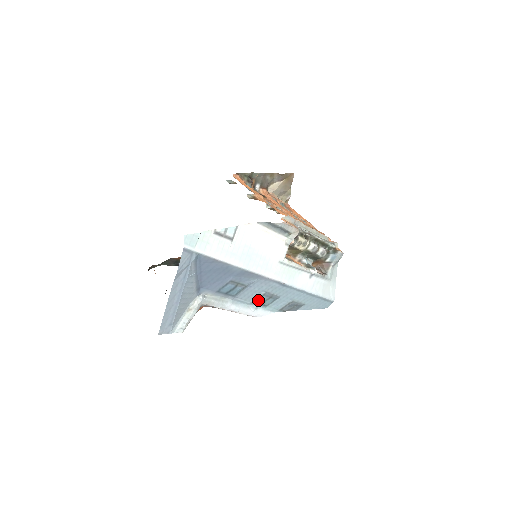
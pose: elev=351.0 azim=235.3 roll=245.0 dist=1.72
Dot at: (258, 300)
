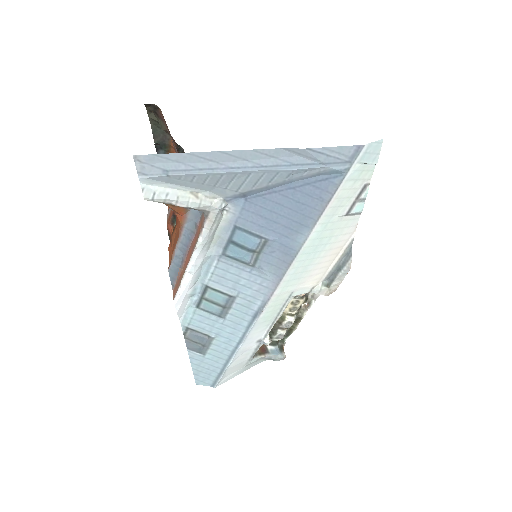
Dot at: (214, 292)
